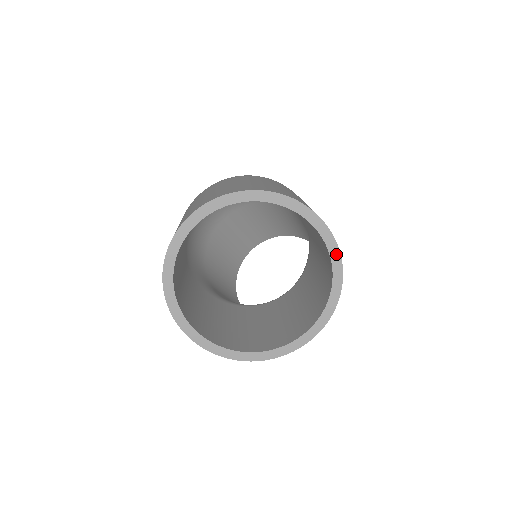
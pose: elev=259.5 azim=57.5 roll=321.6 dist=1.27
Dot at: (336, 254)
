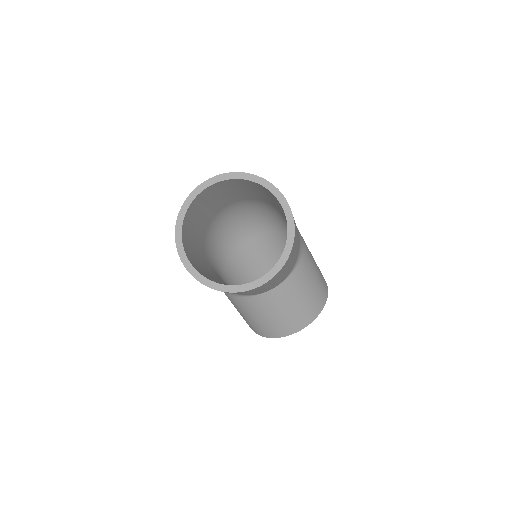
Dot at: (290, 216)
